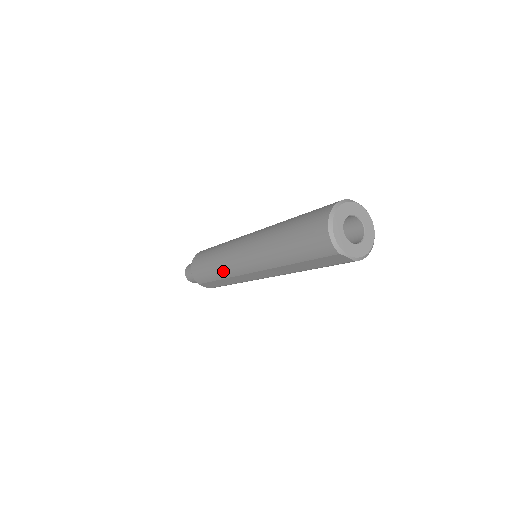
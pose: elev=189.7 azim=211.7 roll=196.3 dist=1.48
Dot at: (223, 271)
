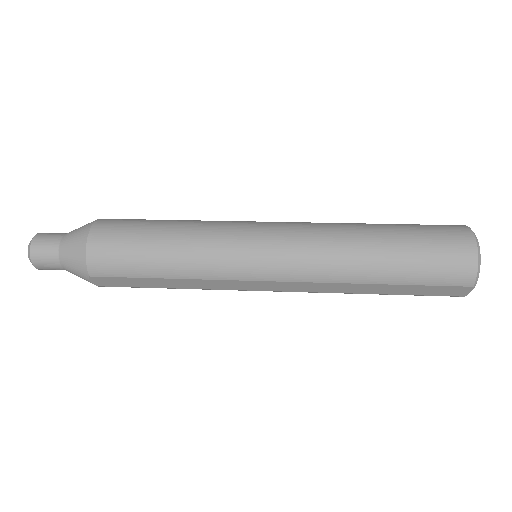
Dot at: (202, 267)
